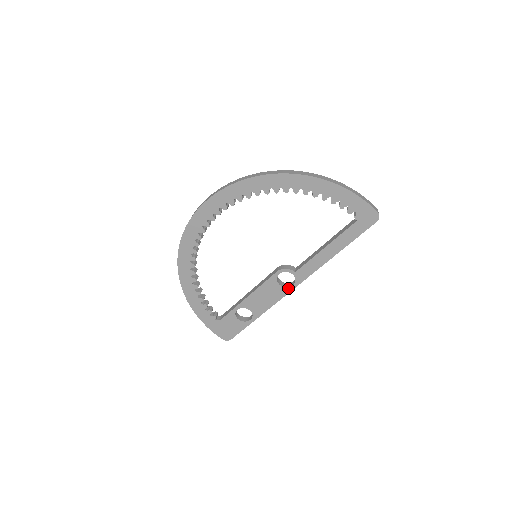
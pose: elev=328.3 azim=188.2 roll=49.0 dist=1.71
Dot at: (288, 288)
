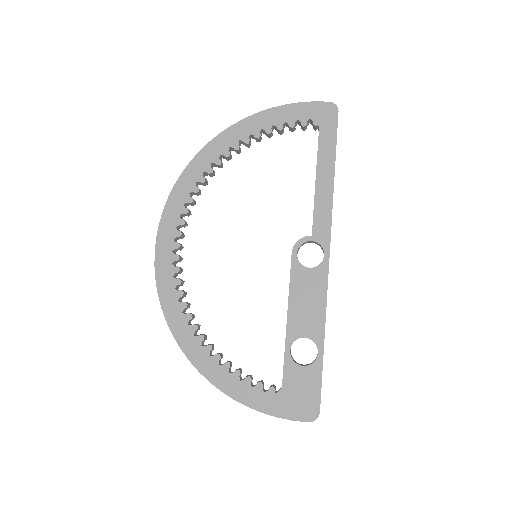
Dot at: (322, 264)
